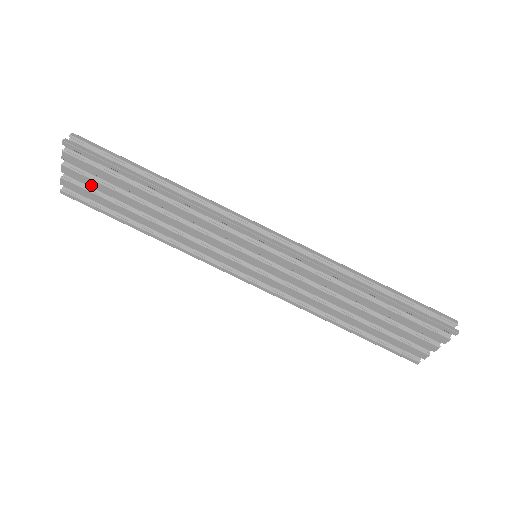
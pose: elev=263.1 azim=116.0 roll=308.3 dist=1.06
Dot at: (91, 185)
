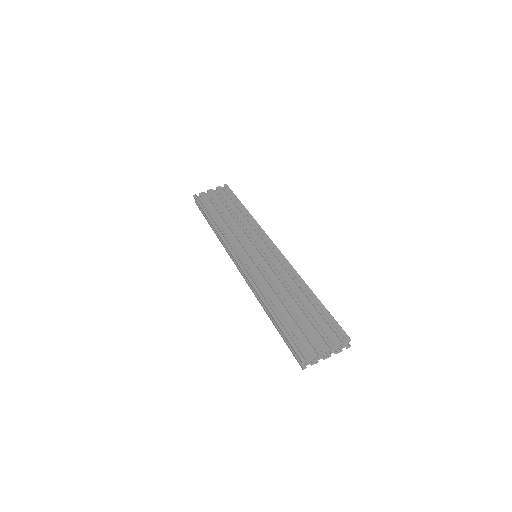
Dot at: (214, 198)
